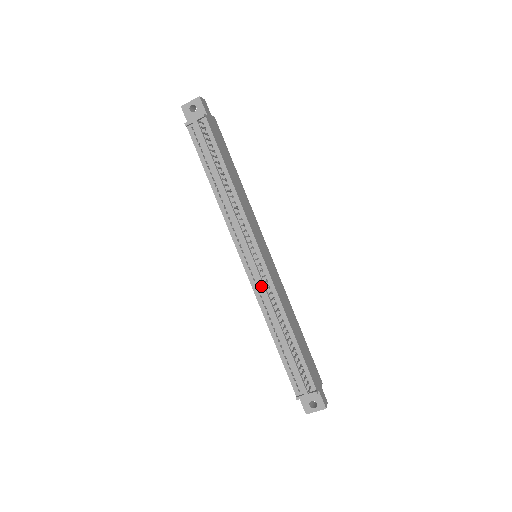
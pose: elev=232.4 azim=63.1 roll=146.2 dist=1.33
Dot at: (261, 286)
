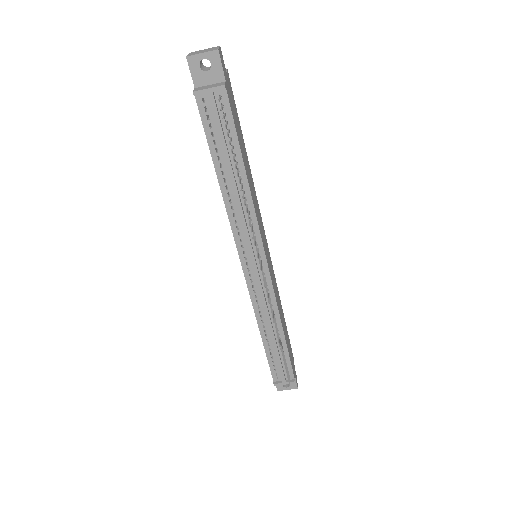
Dot at: (261, 295)
